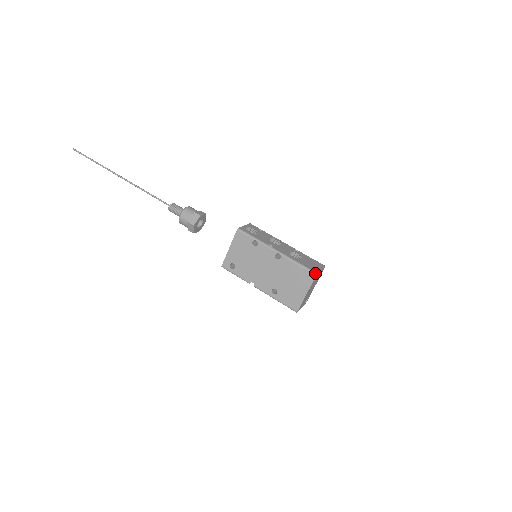
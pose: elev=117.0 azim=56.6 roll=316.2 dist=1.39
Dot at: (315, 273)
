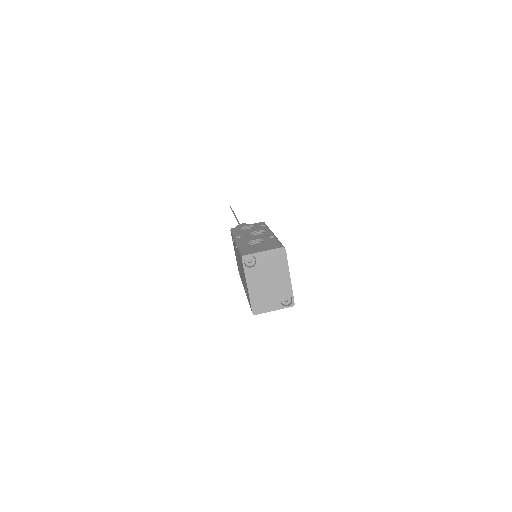
Dot at: (242, 256)
